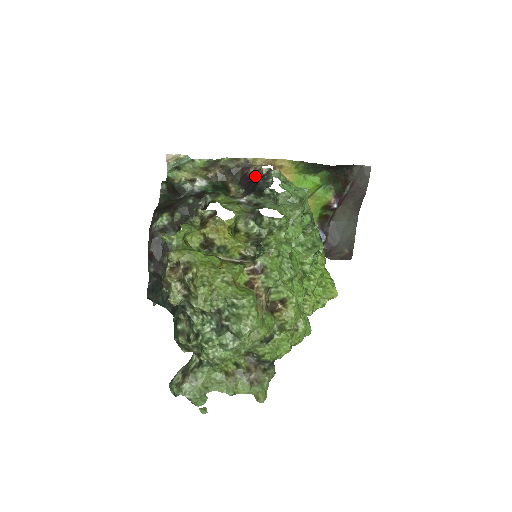
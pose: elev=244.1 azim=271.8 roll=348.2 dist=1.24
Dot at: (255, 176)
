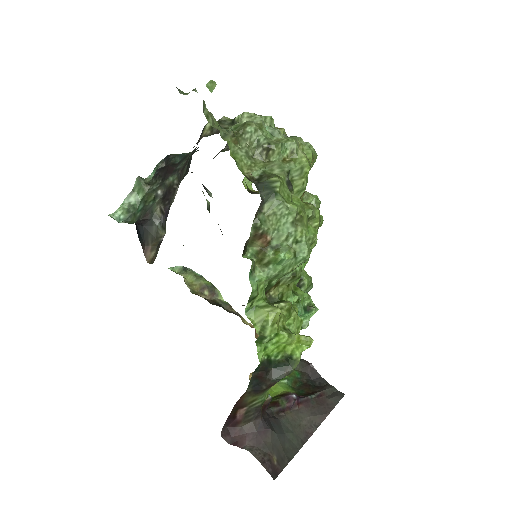
Dot at: occluded
